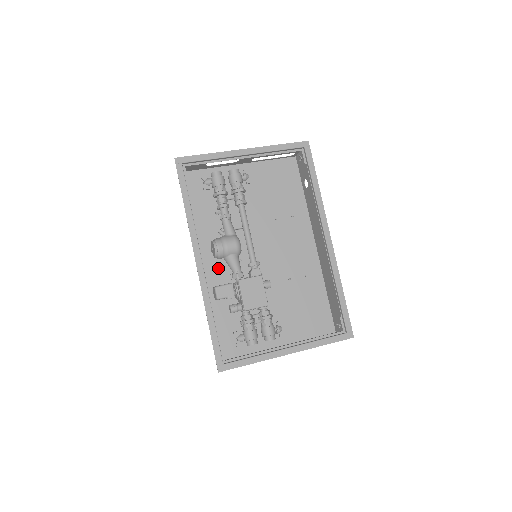
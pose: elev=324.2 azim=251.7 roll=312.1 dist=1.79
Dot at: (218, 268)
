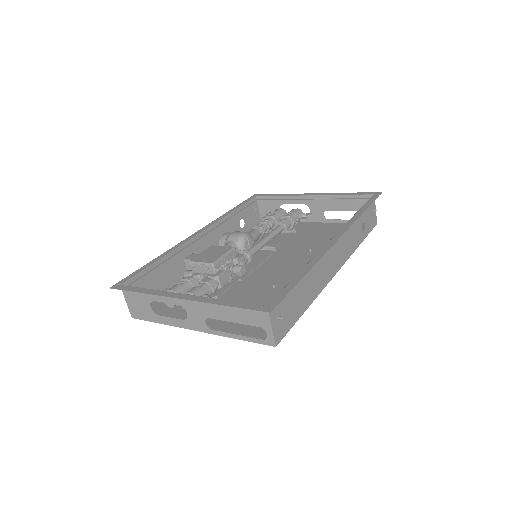
Dot at: occluded
